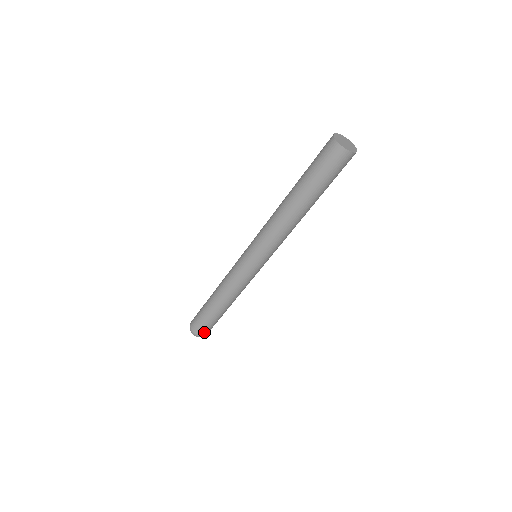
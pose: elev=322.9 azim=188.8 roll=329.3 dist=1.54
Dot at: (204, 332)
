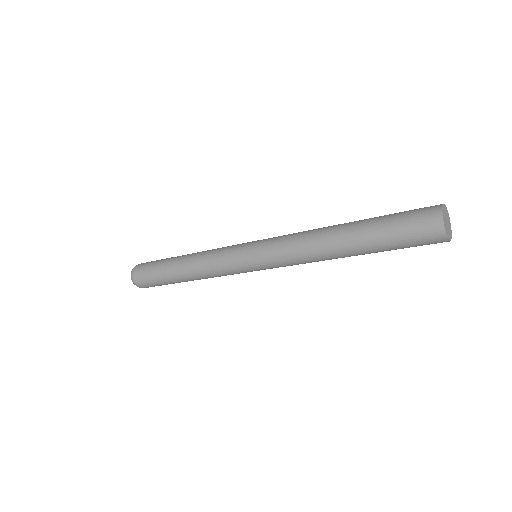
Dot at: occluded
